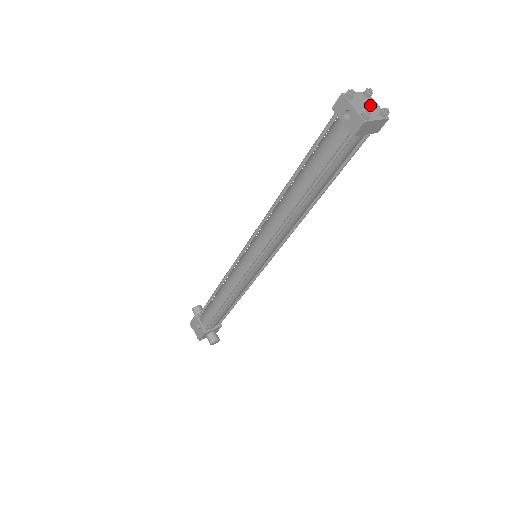
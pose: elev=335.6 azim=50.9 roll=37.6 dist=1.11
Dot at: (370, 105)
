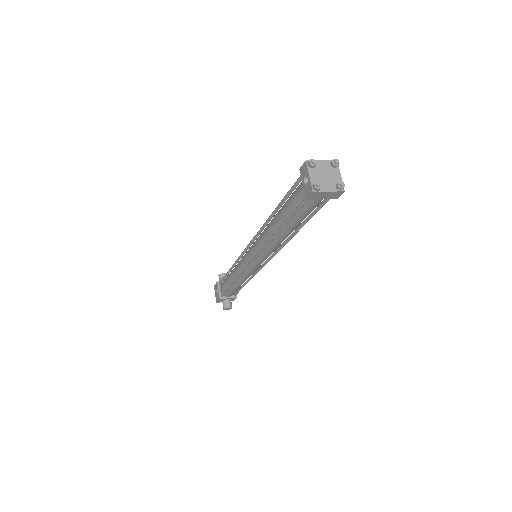
Dot at: (331, 175)
